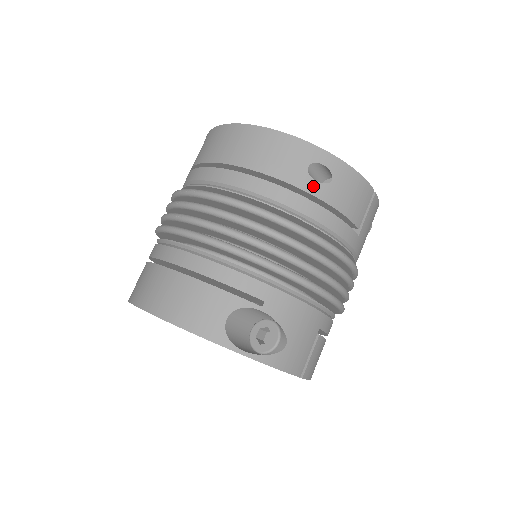
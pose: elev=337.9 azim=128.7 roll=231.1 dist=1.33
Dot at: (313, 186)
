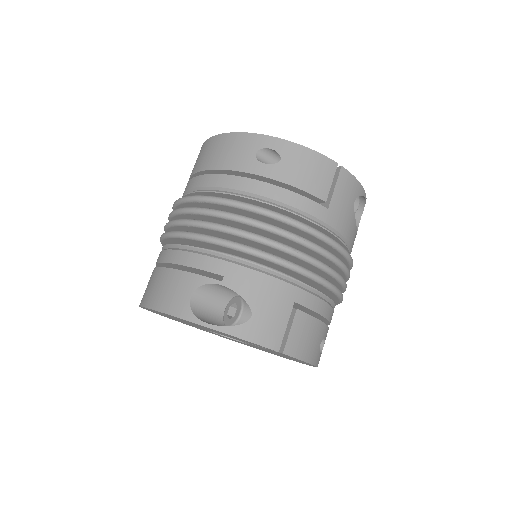
Dot at: (262, 168)
